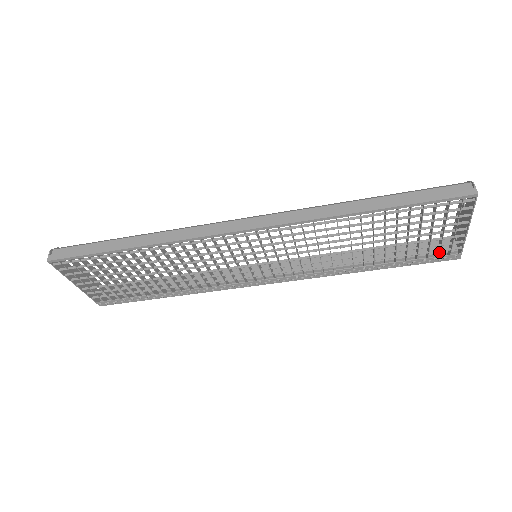
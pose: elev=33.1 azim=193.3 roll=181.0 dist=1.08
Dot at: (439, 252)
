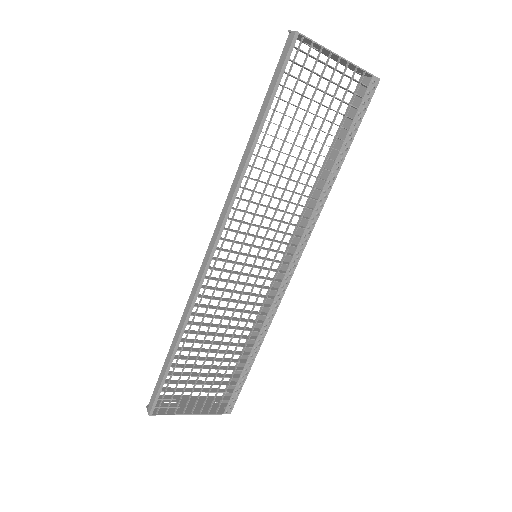
Dot at: (357, 95)
